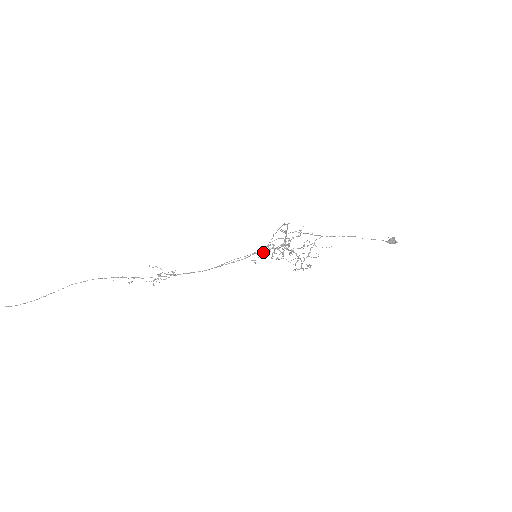
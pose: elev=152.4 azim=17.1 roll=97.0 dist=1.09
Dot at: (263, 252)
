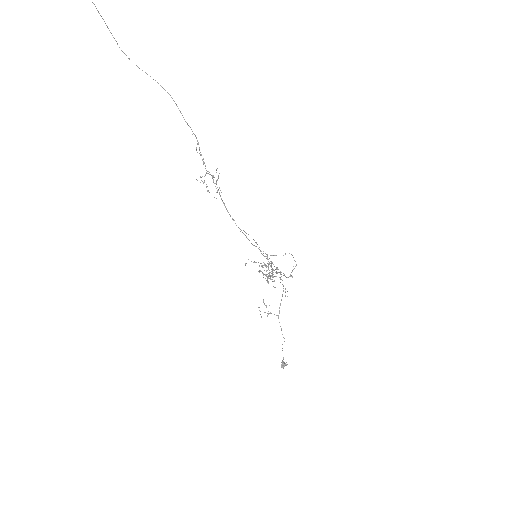
Dot at: (260, 263)
